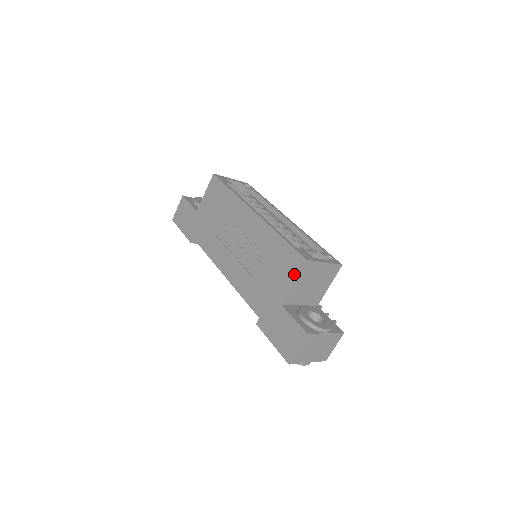
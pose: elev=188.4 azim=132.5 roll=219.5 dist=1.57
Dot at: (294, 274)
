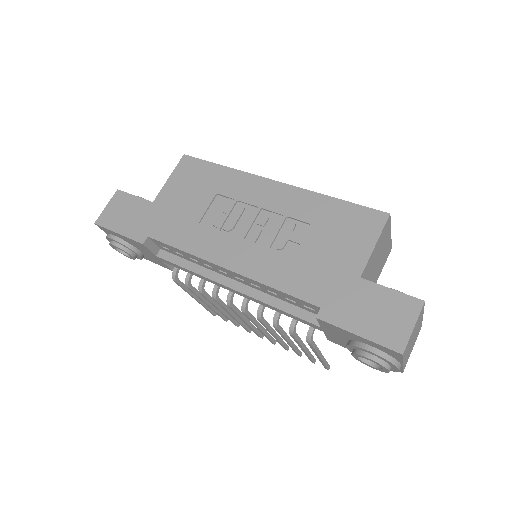
Dot at: (374, 234)
